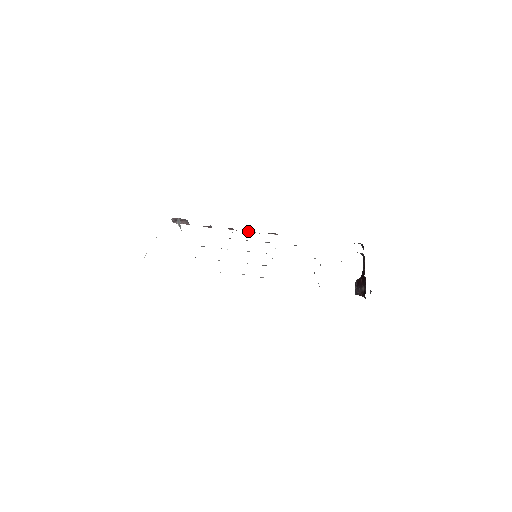
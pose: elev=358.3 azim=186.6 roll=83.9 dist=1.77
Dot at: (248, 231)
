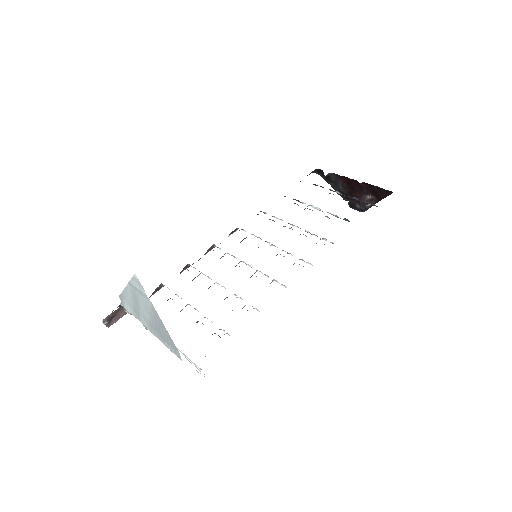
Dot at: (205, 253)
